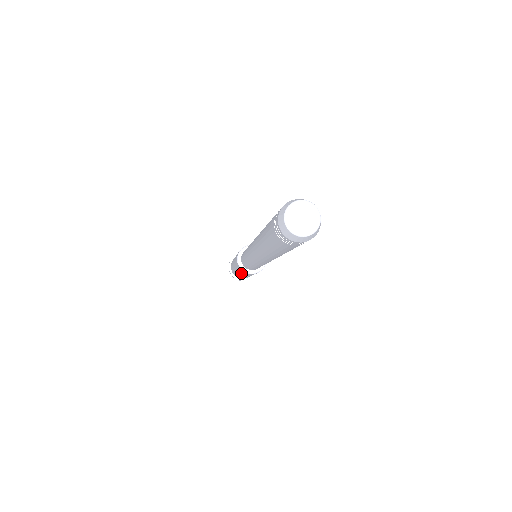
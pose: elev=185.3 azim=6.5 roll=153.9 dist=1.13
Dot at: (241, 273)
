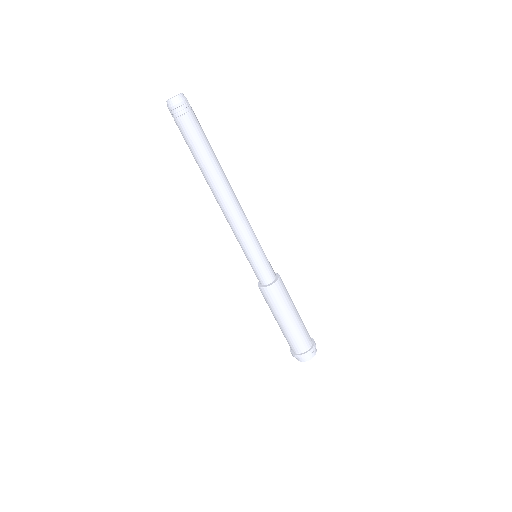
Dot at: (275, 308)
